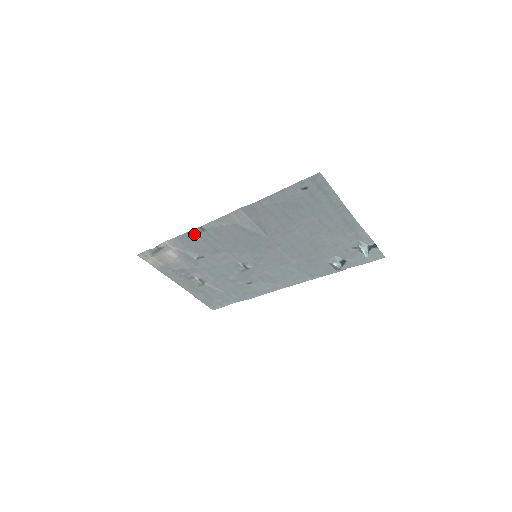
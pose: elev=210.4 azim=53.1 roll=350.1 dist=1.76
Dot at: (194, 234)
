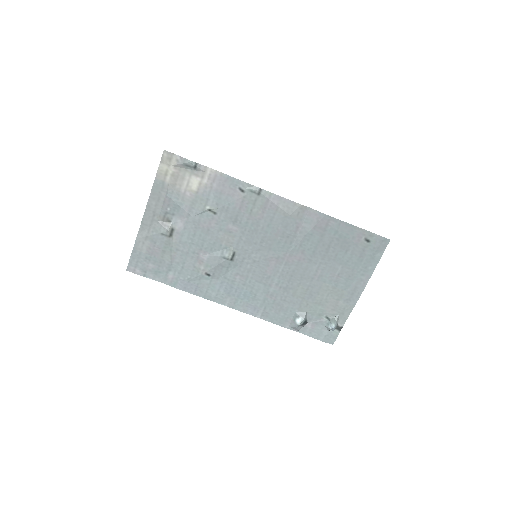
Dot at: (245, 188)
